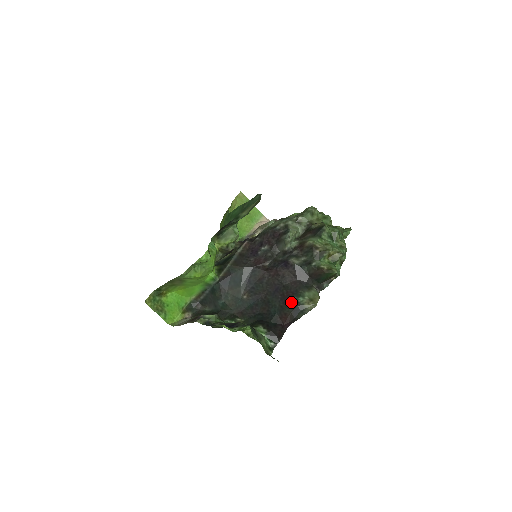
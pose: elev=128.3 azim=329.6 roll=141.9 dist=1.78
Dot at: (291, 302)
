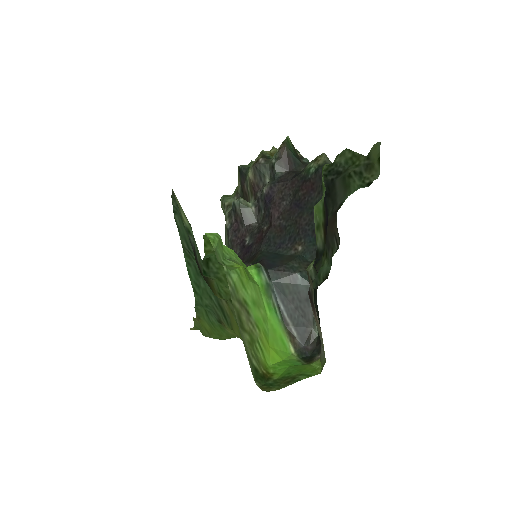
Dot at: (314, 180)
